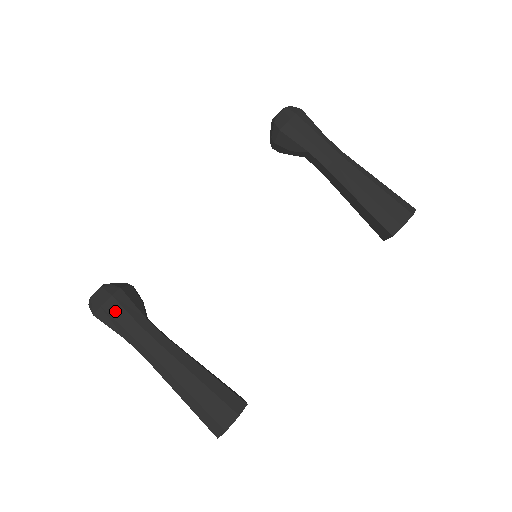
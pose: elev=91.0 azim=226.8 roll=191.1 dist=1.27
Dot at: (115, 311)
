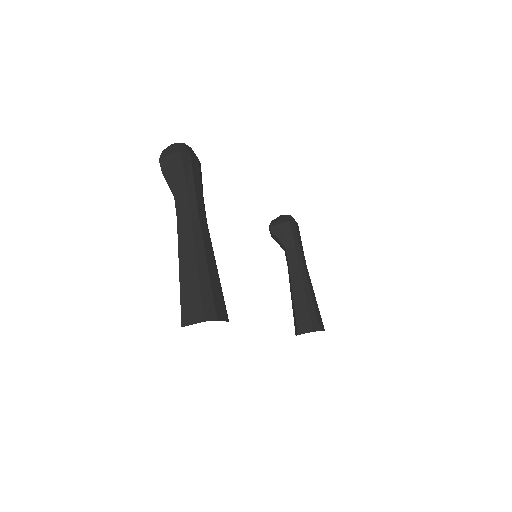
Dot at: (195, 167)
